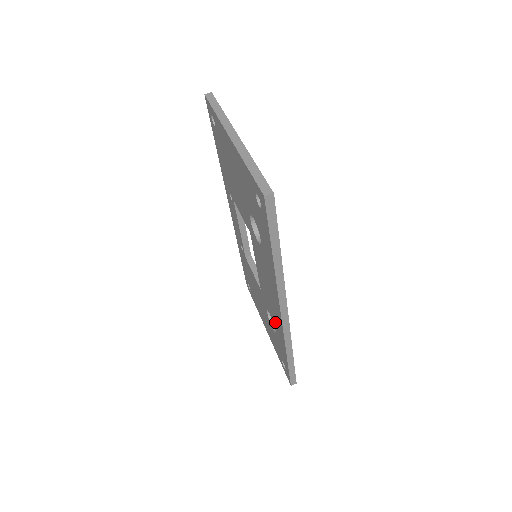
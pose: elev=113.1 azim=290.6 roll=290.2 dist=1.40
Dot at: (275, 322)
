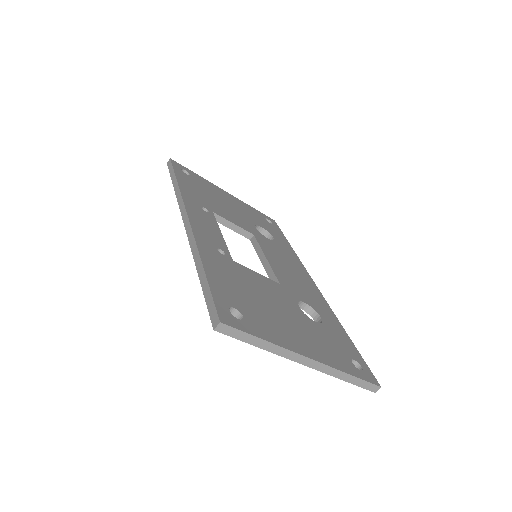
Dot at: occluded
